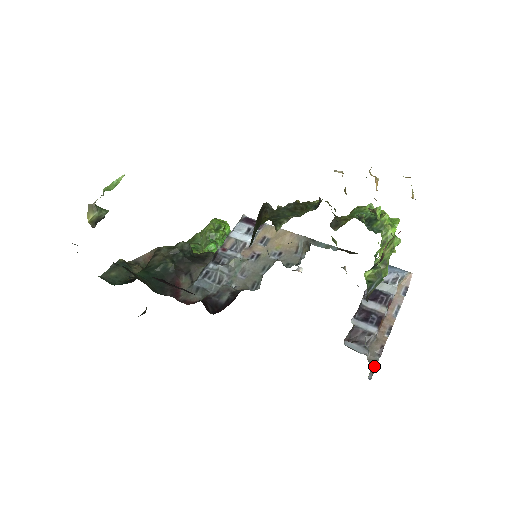
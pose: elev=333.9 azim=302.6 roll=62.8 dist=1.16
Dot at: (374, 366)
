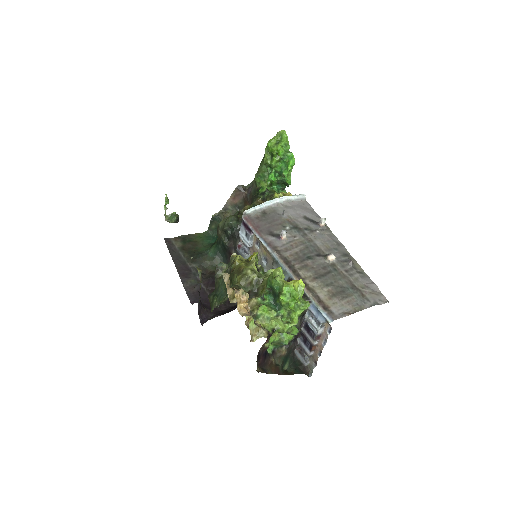
Dot at: (312, 371)
